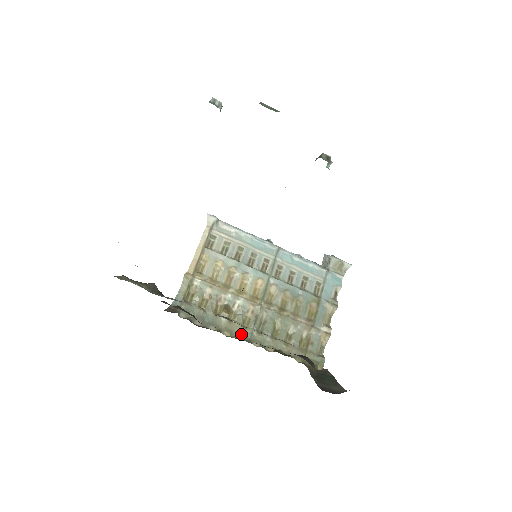
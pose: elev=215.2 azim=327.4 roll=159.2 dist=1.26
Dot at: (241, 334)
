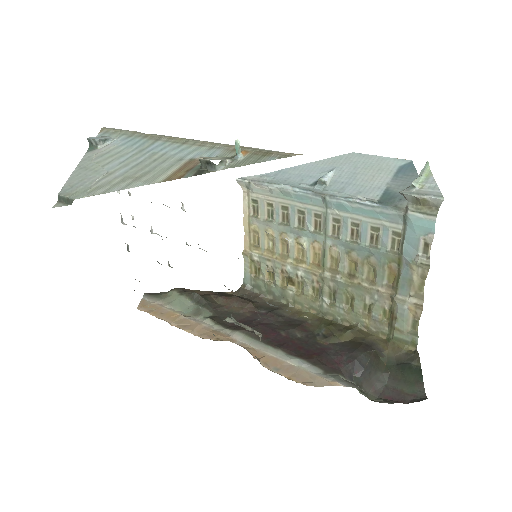
Dot at: (312, 307)
